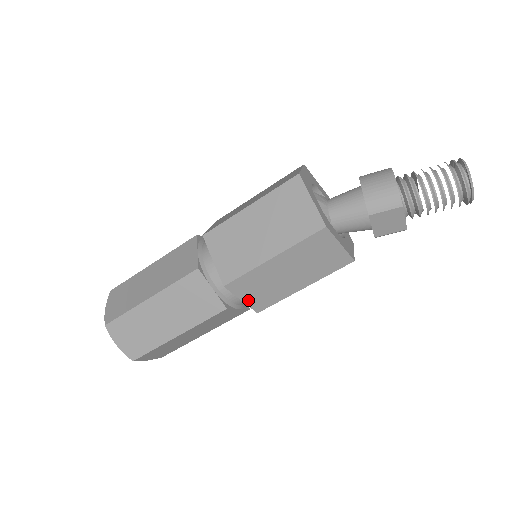
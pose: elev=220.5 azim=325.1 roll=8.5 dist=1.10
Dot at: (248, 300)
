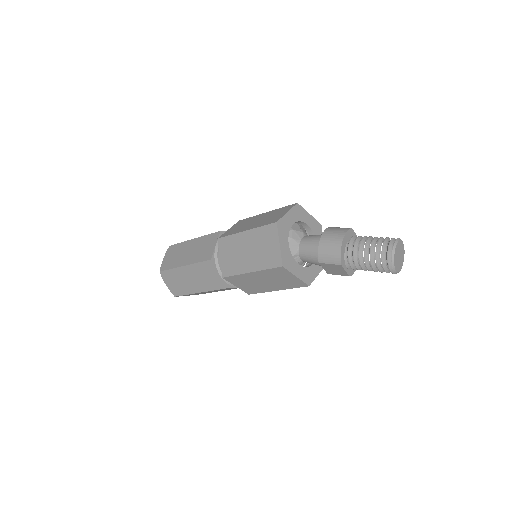
Dot at: (240, 287)
